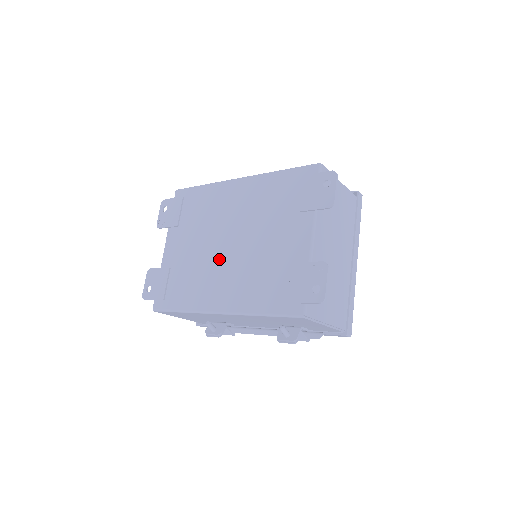
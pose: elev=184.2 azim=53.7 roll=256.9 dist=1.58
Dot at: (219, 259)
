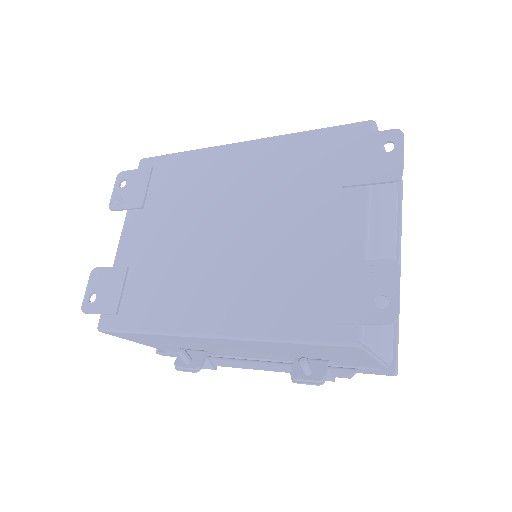
Dot at: (210, 255)
